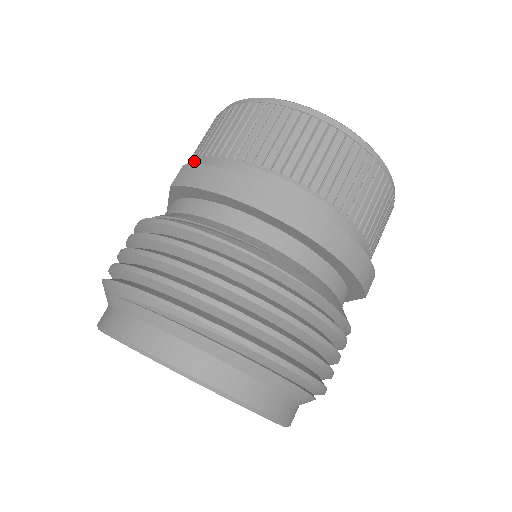
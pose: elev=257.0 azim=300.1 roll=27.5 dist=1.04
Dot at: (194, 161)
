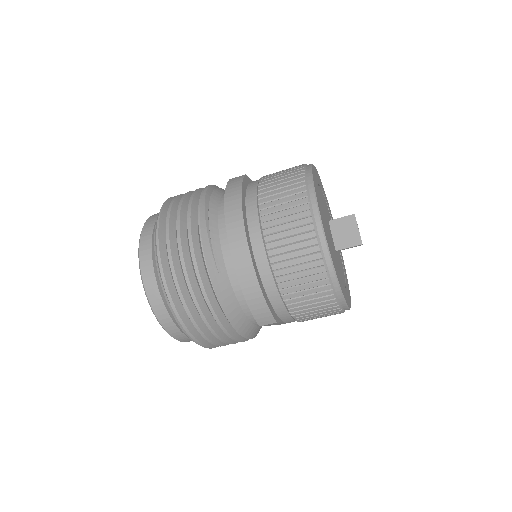
Dot at: occluded
